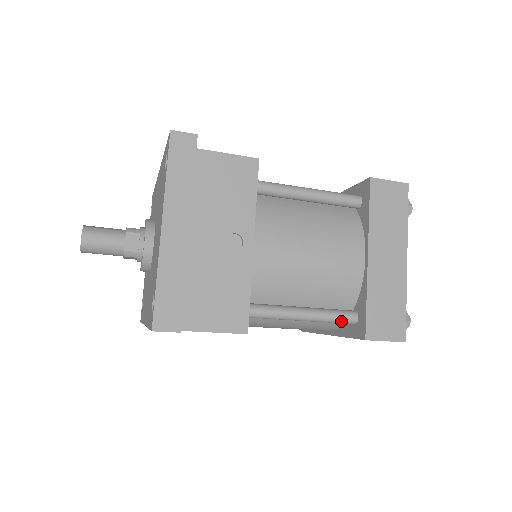
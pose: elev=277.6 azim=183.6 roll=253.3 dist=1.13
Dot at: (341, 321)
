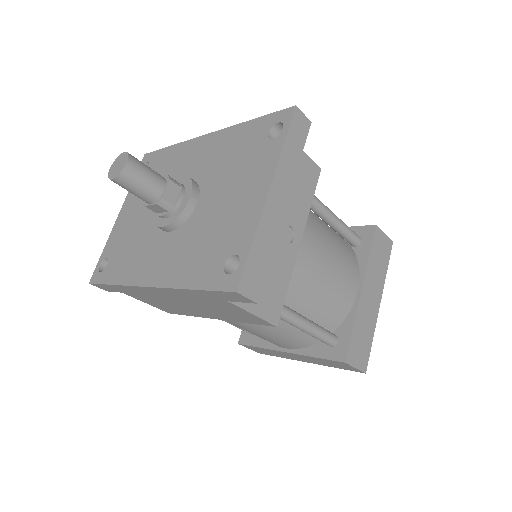
Dot at: (327, 340)
